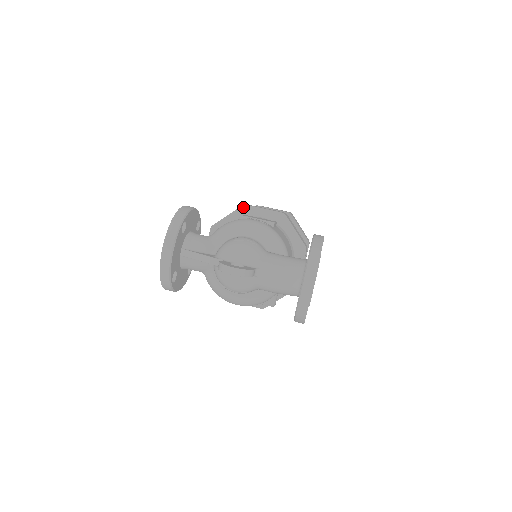
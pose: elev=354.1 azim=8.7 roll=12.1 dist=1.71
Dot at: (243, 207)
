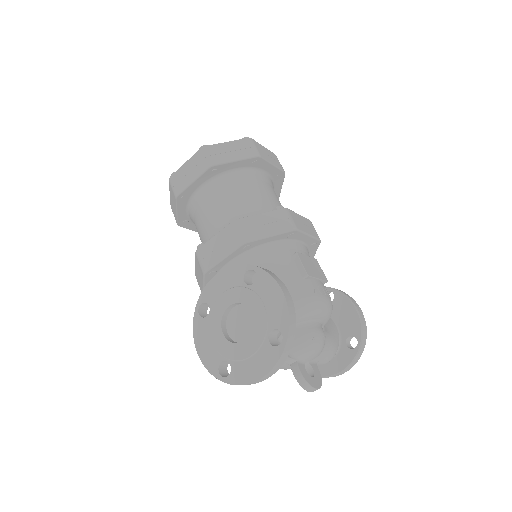
Dot at: (293, 232)
